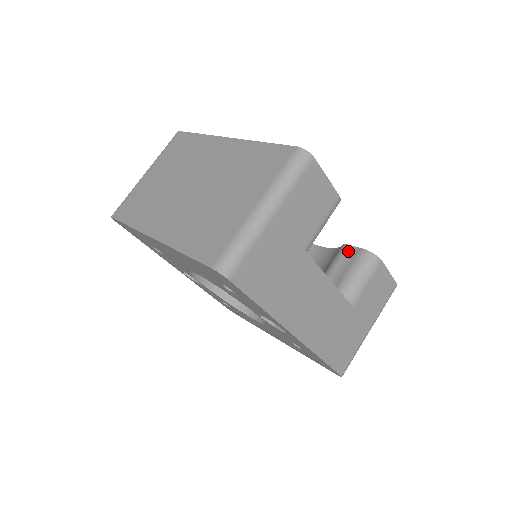
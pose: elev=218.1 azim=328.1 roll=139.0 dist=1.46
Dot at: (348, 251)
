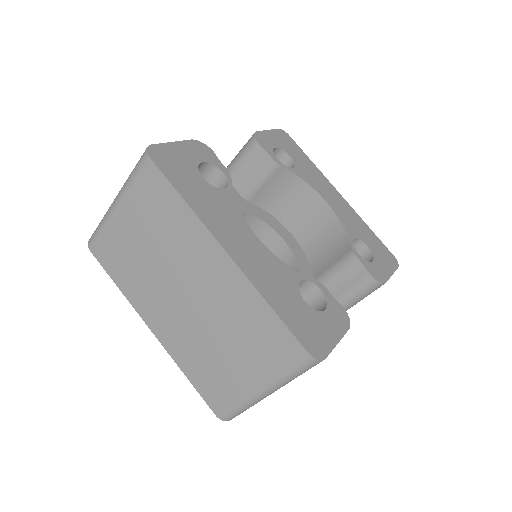
Dot at: (355, 266)
